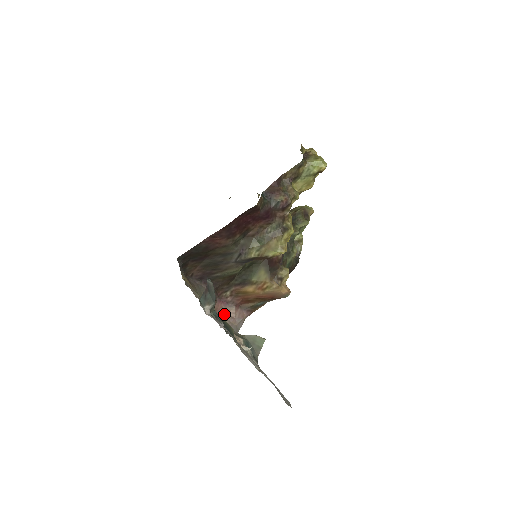
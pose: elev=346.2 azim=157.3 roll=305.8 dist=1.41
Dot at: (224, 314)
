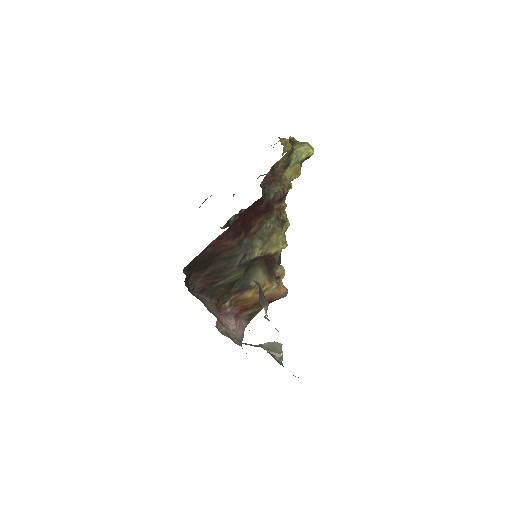
Dot at: (225, 328)
